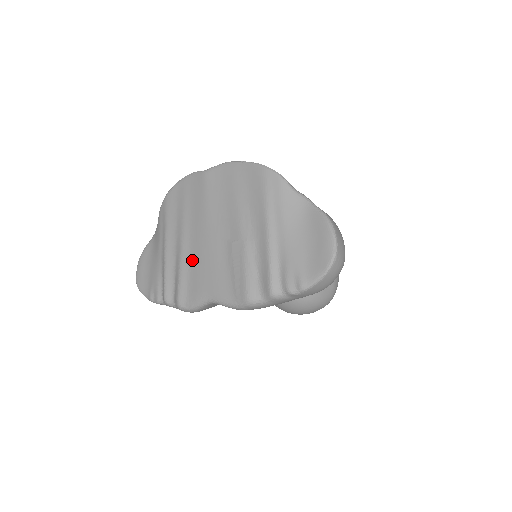
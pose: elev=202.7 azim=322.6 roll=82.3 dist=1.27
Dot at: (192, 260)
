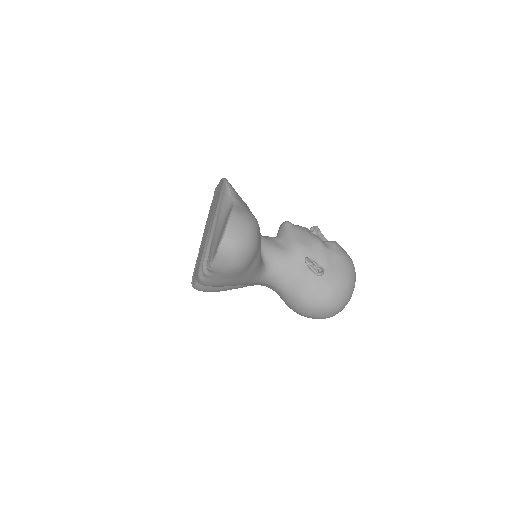
Dot at: occluded
